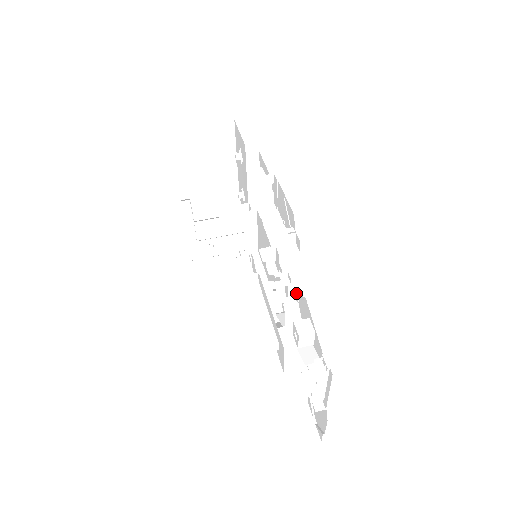
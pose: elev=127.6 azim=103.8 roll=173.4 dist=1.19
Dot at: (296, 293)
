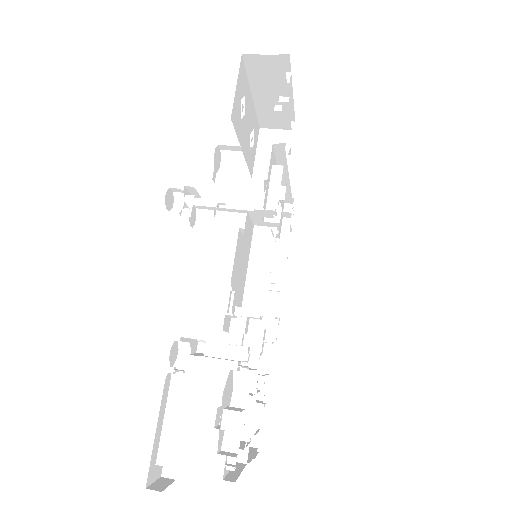
Dot at: occluded
